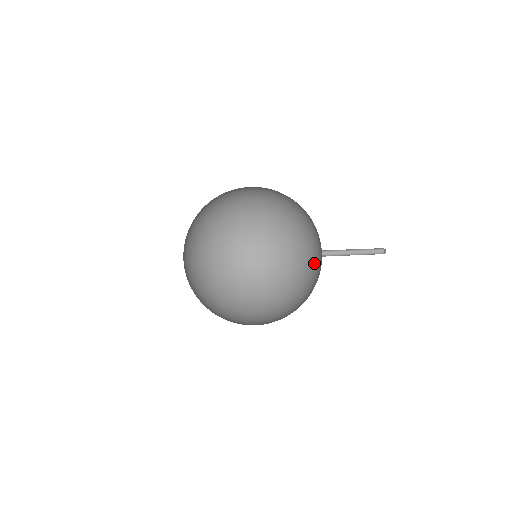
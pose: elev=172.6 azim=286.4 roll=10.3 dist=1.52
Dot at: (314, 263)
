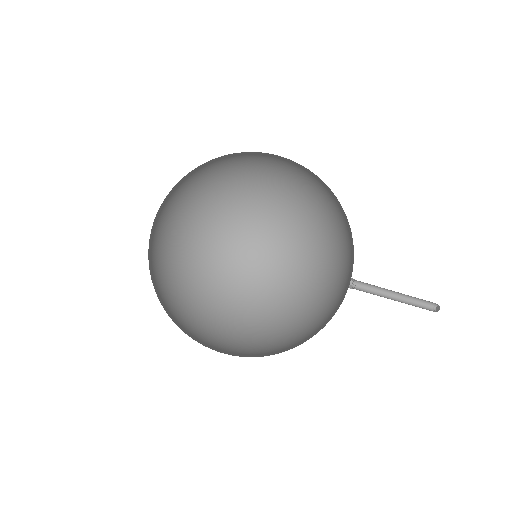
Dot at: (345, 281)
